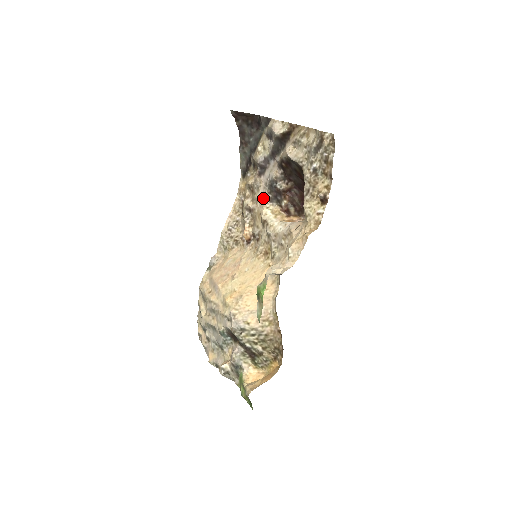
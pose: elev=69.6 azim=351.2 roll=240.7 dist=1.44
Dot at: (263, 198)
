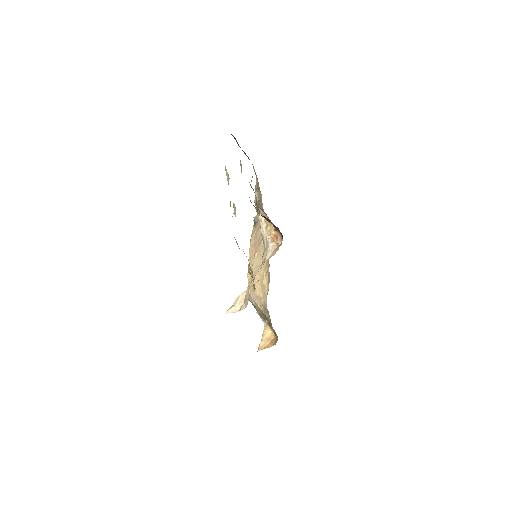
Dot at: (258, 204)
